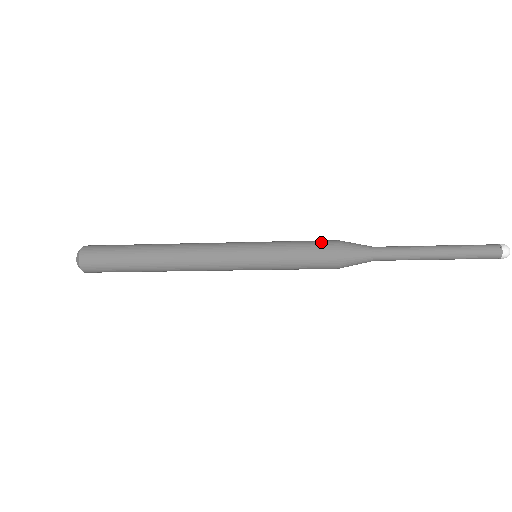
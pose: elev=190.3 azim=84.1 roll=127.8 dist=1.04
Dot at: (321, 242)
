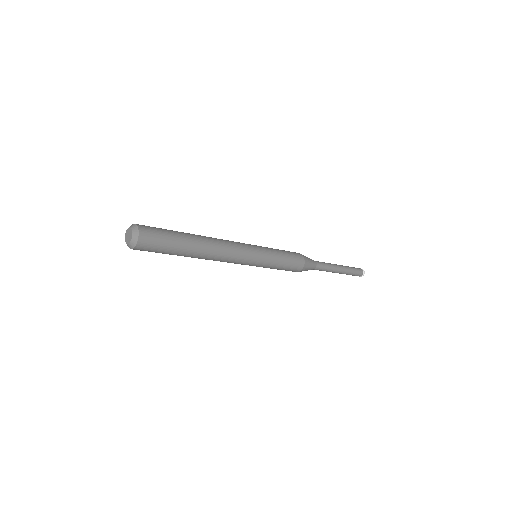
Dot at: occluded
